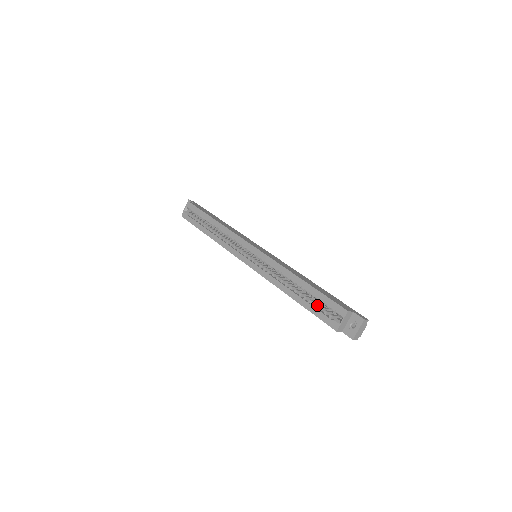
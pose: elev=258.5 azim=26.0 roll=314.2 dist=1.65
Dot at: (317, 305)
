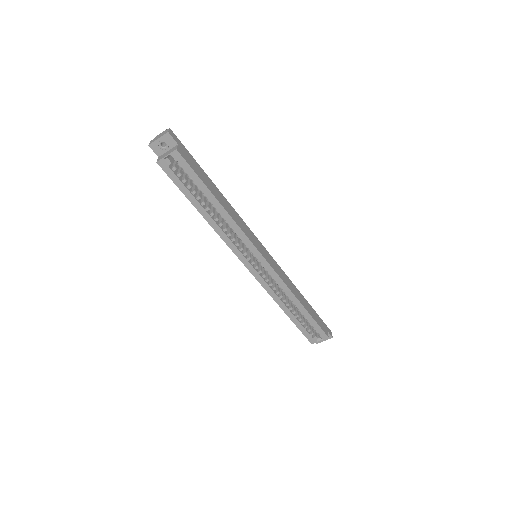
Dot at: (304, 323)
